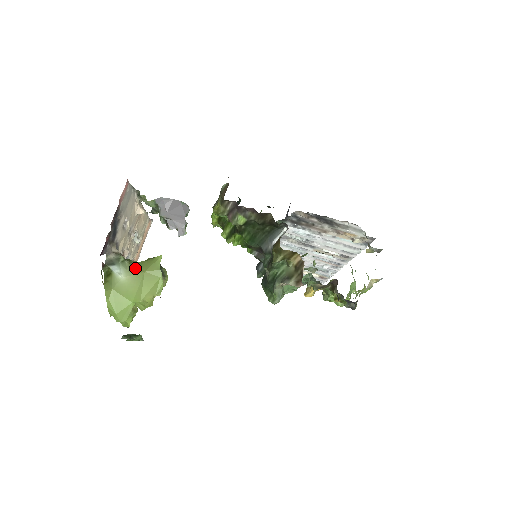
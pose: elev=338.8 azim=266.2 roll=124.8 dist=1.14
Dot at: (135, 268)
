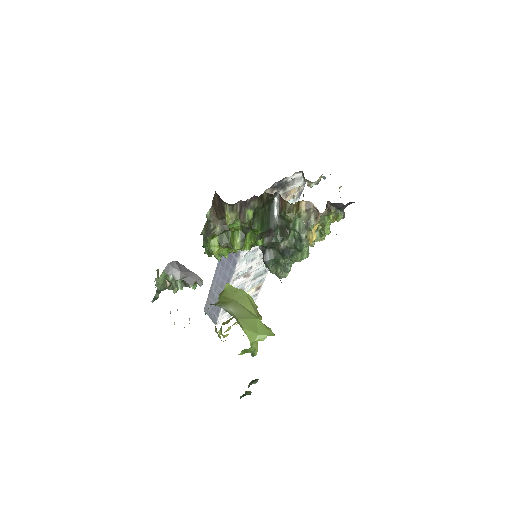
Dot at: (225, 303)
